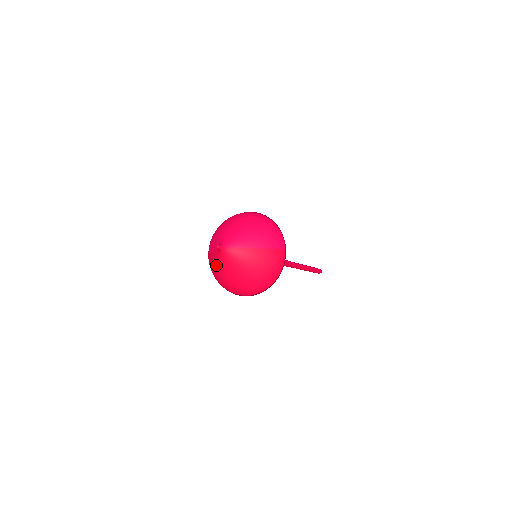
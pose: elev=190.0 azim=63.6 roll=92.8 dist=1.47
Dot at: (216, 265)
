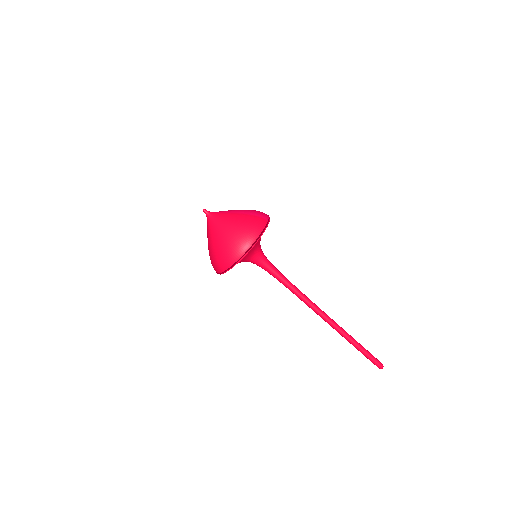
Dot at: (208, 239)
